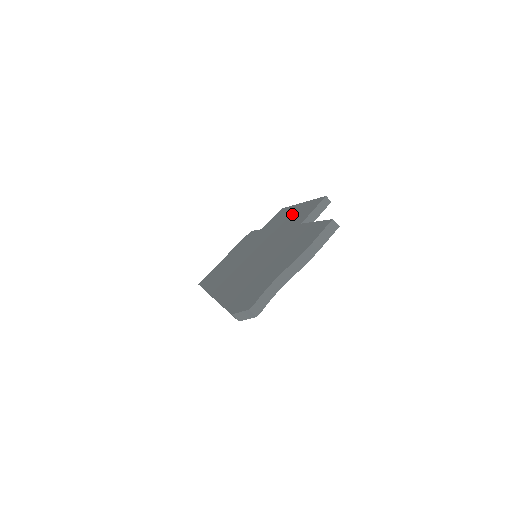
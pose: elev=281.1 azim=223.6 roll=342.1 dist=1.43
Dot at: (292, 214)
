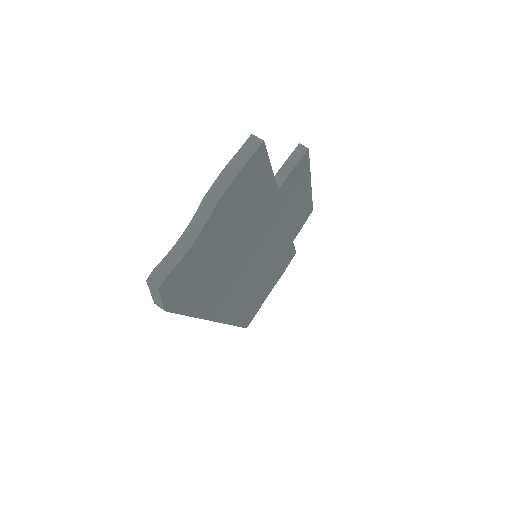
Dot at: occluded
